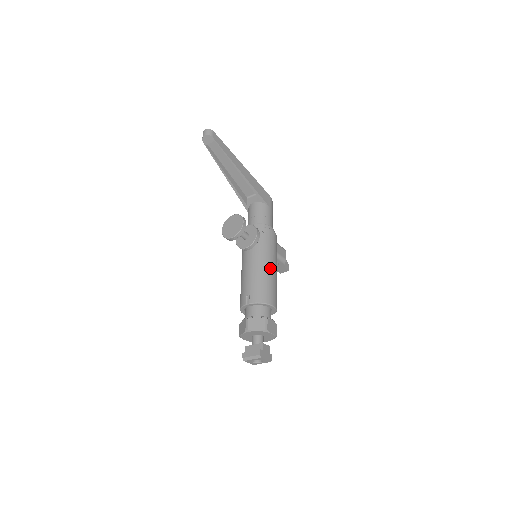
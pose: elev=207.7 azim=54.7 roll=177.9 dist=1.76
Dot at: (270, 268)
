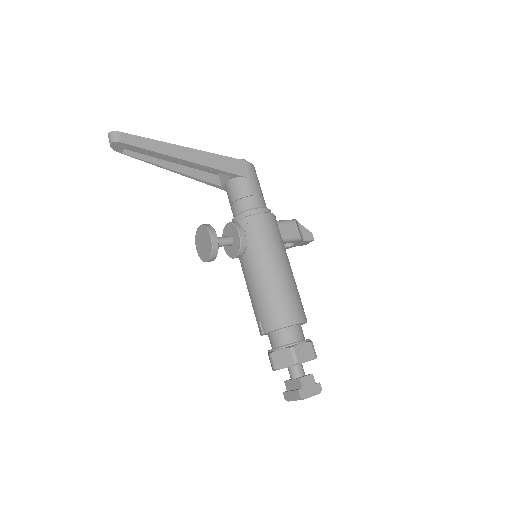
Dot at: (275, 272)
